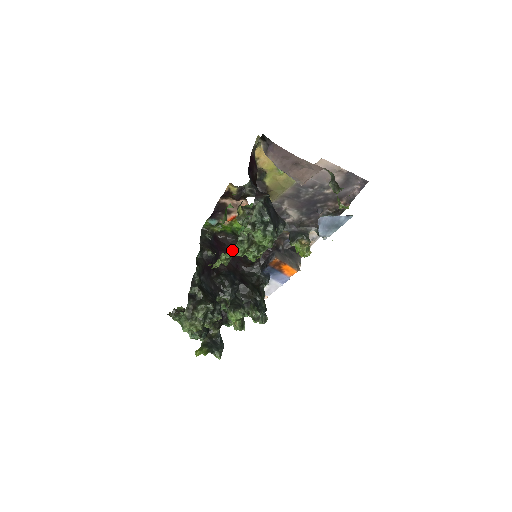
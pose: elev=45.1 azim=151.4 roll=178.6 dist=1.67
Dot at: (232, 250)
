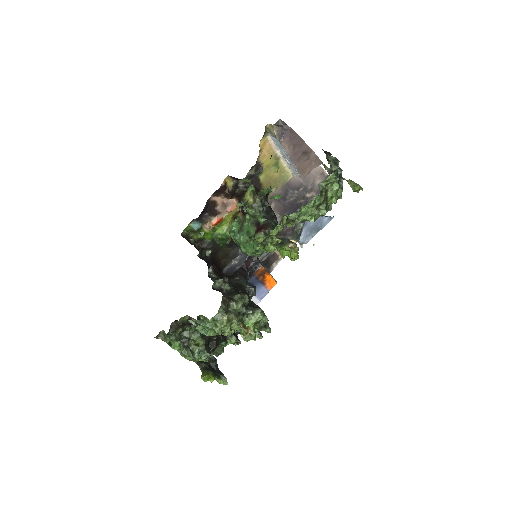
Dot at: (311, 203)
